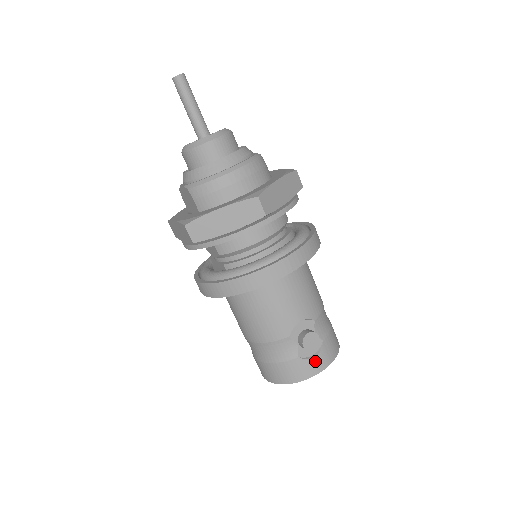
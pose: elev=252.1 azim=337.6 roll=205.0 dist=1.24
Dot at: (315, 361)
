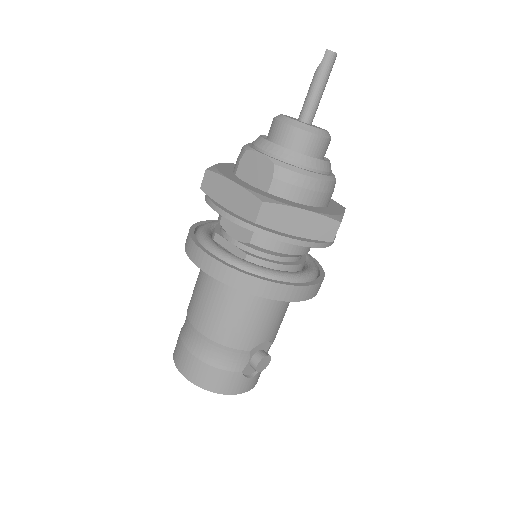
Dot at: (249, 381)
